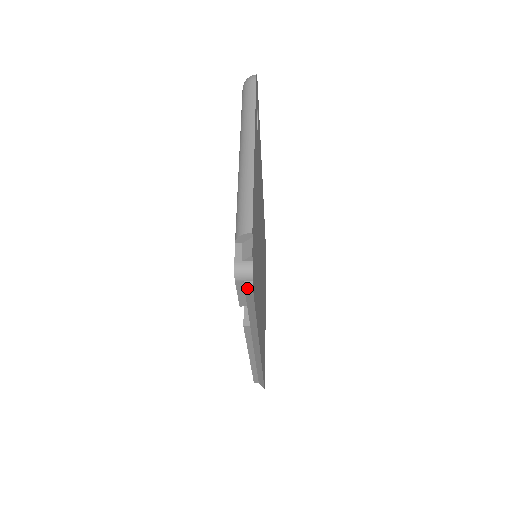
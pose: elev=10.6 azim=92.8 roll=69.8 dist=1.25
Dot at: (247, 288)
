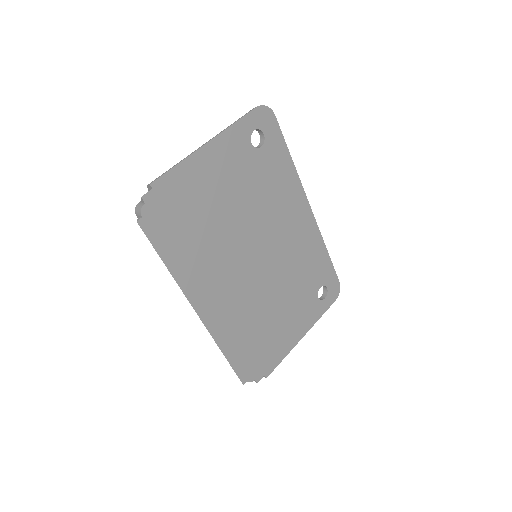
Dot at: (141, 223)
